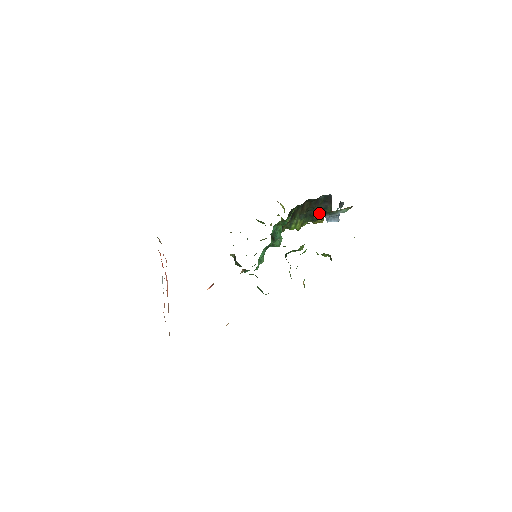
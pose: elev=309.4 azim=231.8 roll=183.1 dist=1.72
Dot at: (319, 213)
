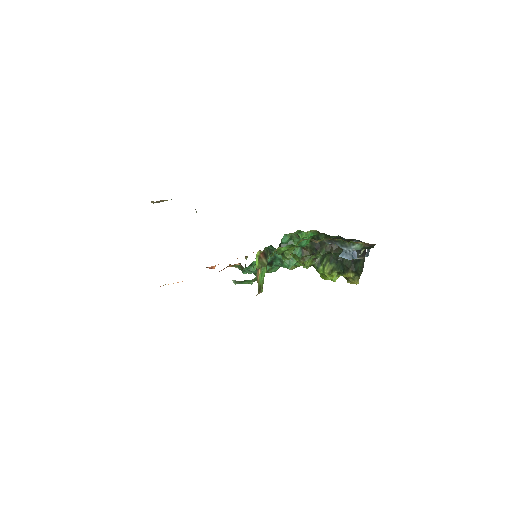
Dot at: (351, 264)
